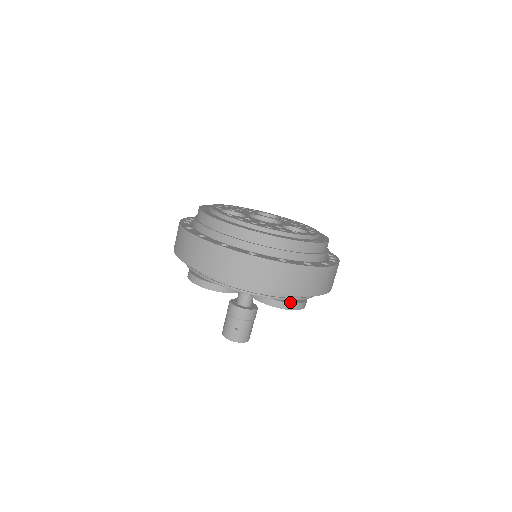
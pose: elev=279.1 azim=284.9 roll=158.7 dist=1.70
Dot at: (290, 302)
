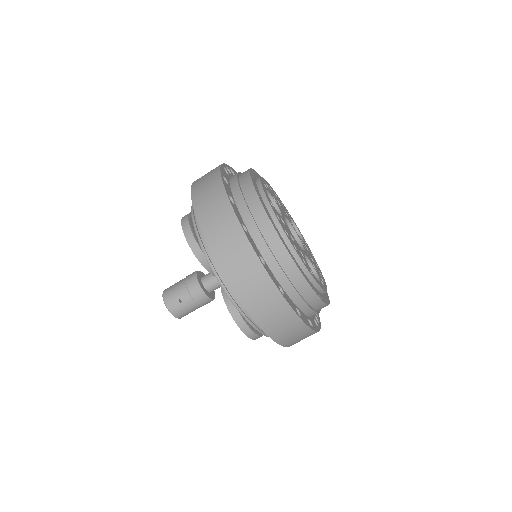
Dot at: (250, 326)
